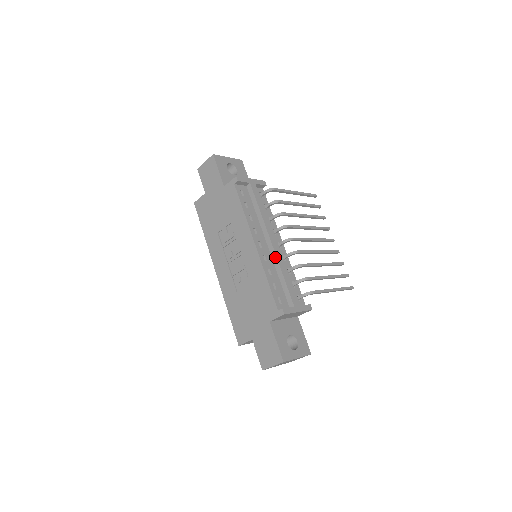
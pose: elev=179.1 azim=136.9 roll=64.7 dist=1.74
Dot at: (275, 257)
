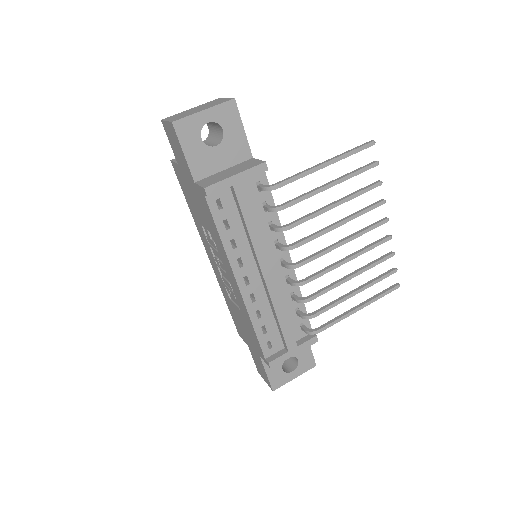
Dot at: (268, 295)
